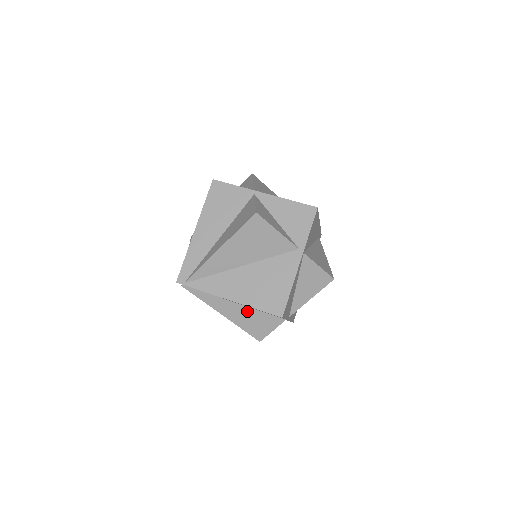
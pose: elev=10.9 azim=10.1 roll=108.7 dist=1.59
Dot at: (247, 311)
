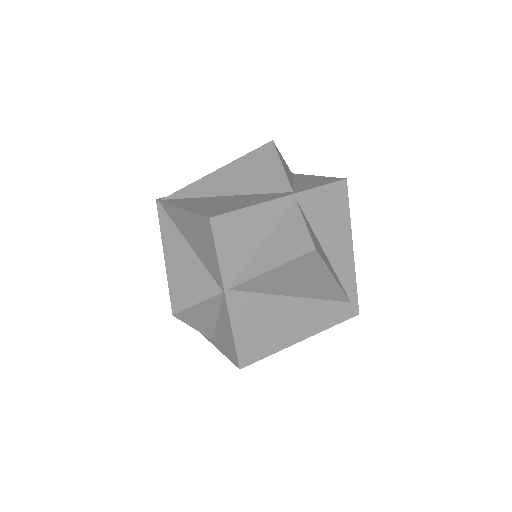
Dot at: (190, 259)
